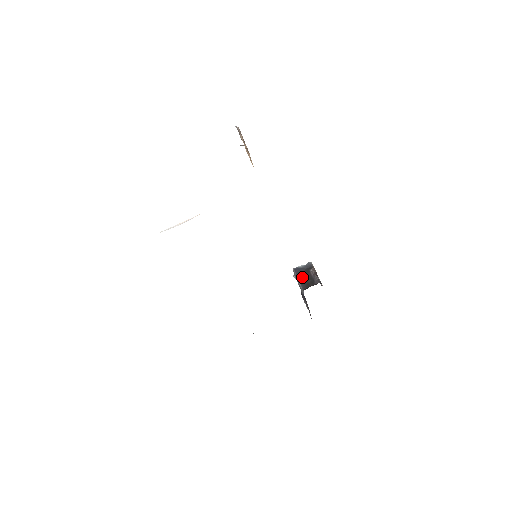
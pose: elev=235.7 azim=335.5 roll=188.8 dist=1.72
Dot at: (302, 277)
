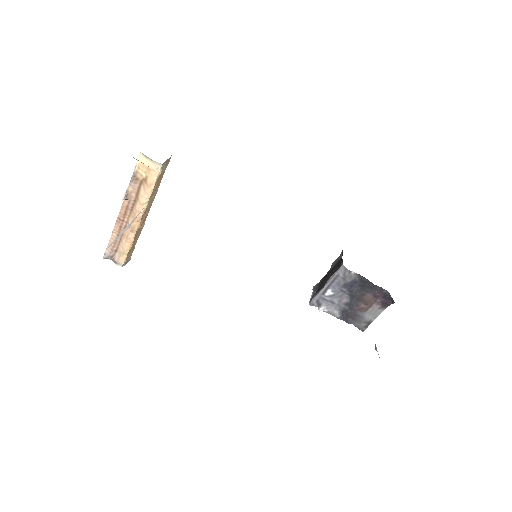
Dot at: (325, 281)
